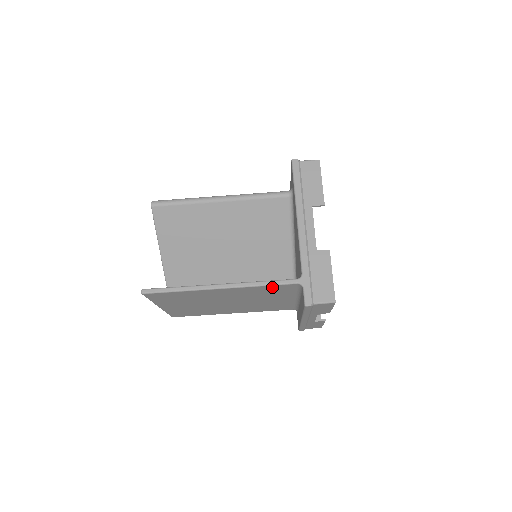
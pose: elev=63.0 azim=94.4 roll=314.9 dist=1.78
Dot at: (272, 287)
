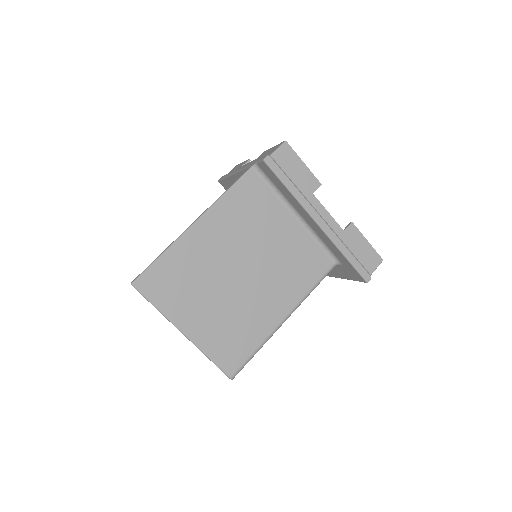
Dot at: (239, 192)
